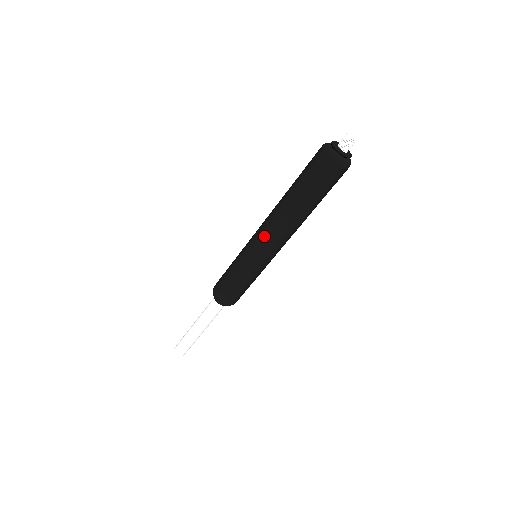
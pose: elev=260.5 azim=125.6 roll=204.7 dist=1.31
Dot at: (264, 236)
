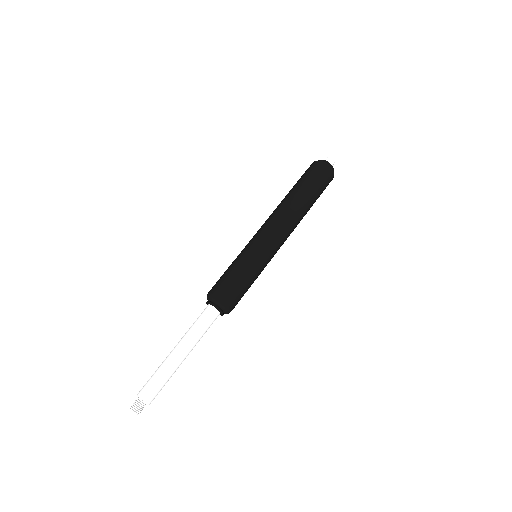
Dot at: (271, 226)
